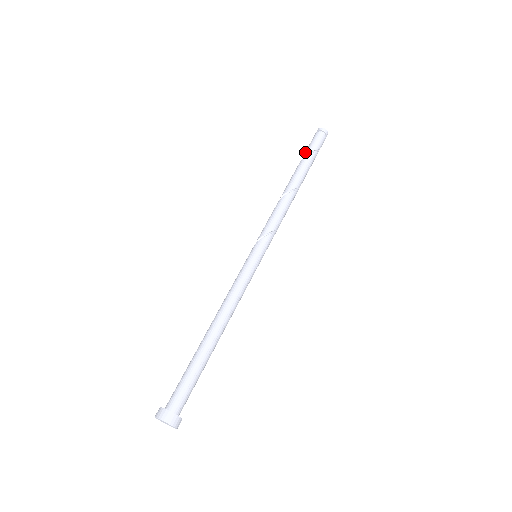
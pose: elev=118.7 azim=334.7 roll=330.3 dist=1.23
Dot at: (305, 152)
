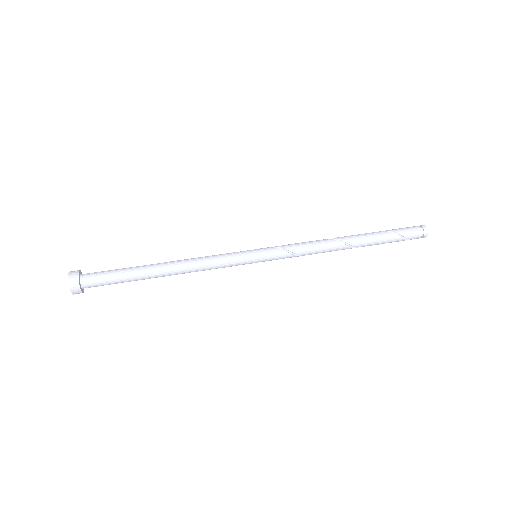
Dot at: (387, 230)
